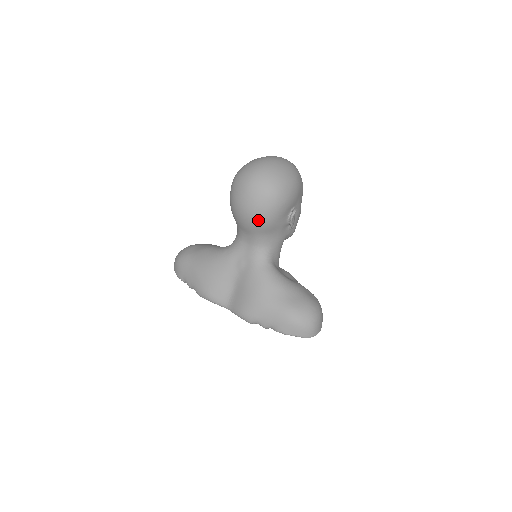
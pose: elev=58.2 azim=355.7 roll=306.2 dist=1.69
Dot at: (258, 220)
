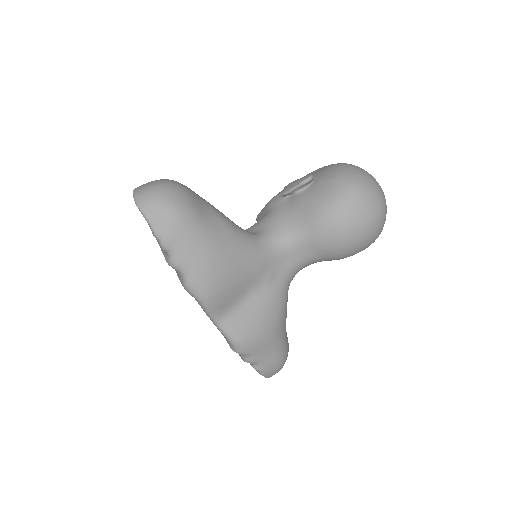
Dot at: (346, 253)
